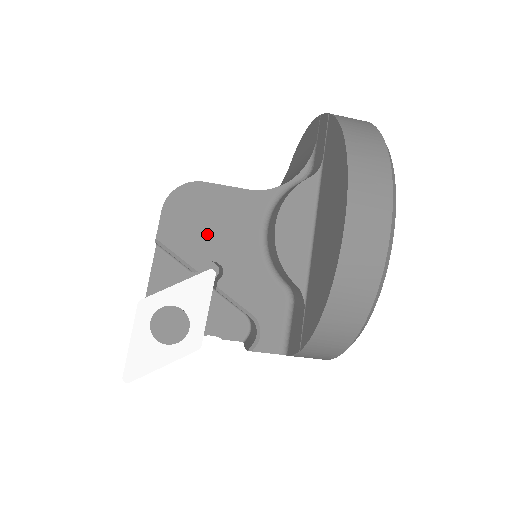
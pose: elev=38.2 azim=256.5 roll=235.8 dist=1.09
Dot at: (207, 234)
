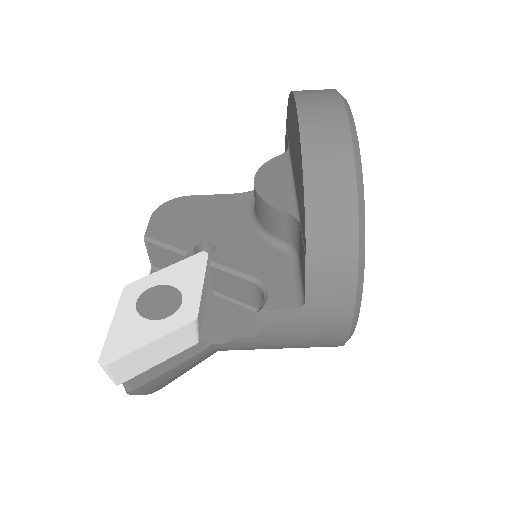
Dot at: (195, 226)
